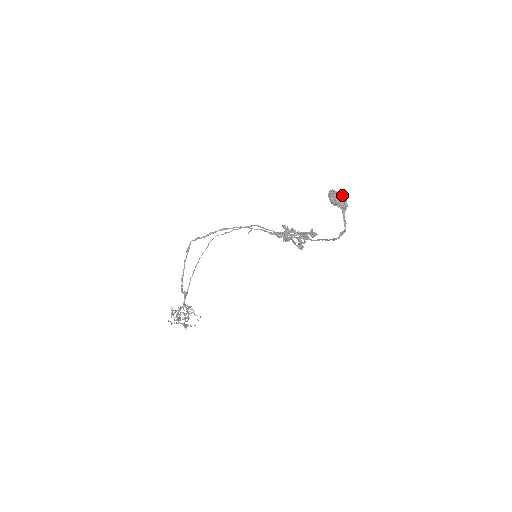
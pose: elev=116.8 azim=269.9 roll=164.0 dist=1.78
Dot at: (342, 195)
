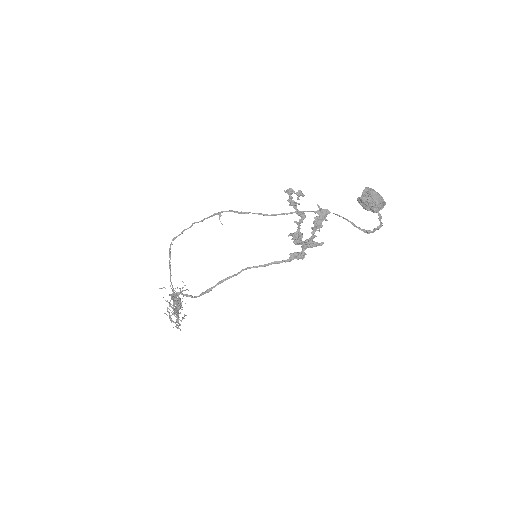
Dot at: (377, 195)
